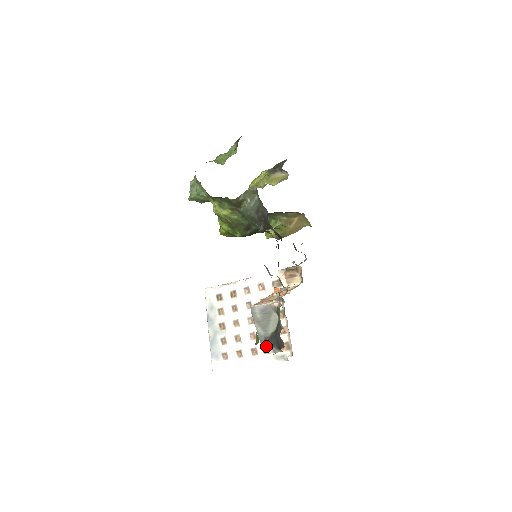
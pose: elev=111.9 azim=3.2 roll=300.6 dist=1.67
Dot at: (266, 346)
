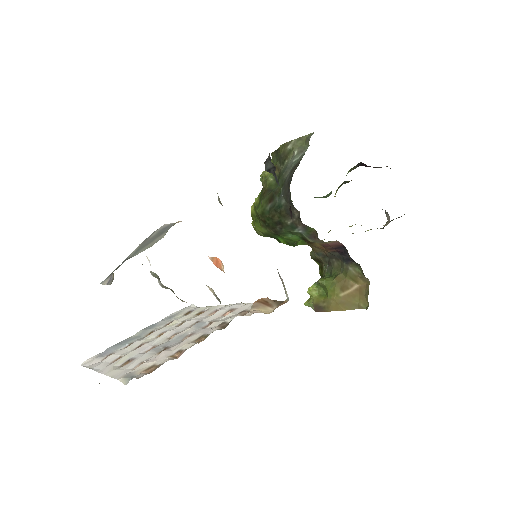
Dot at: occluded
